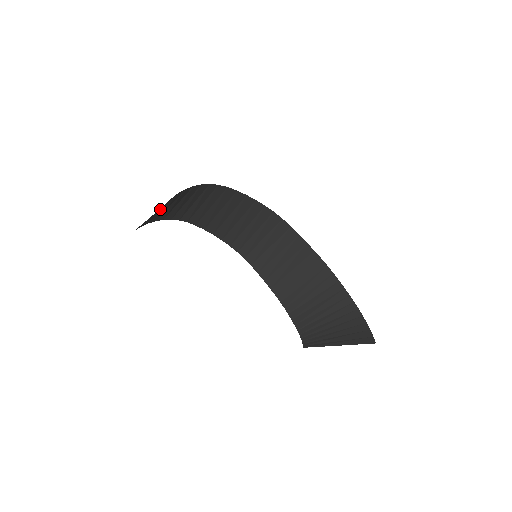
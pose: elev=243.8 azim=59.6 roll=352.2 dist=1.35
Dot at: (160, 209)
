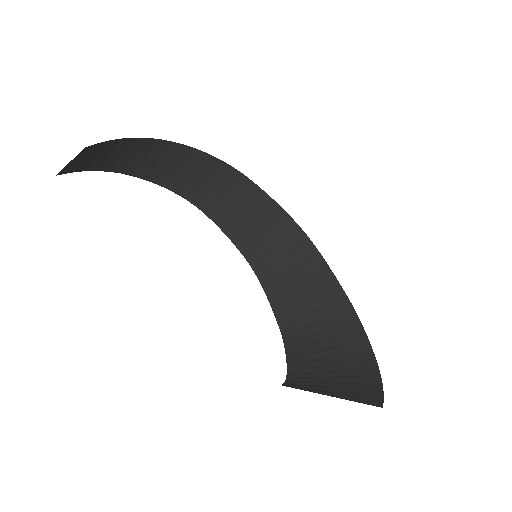
Dot at: (152, 156)
